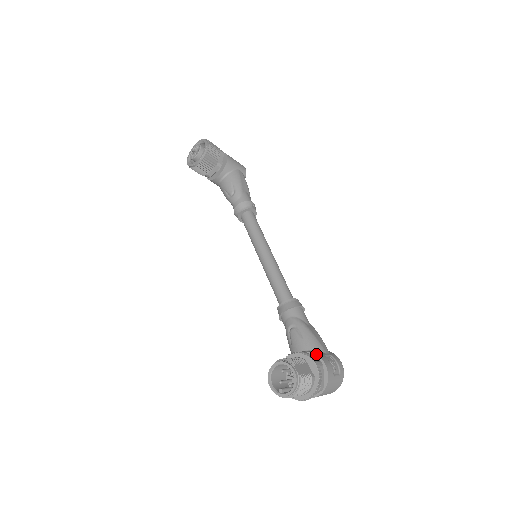
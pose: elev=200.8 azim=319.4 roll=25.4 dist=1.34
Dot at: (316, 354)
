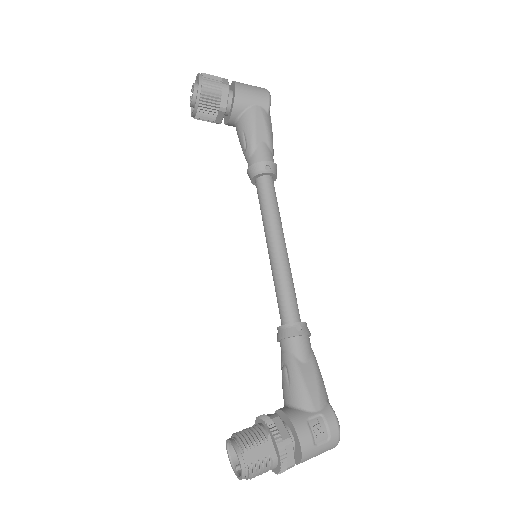
Dot at: (291, 421)
